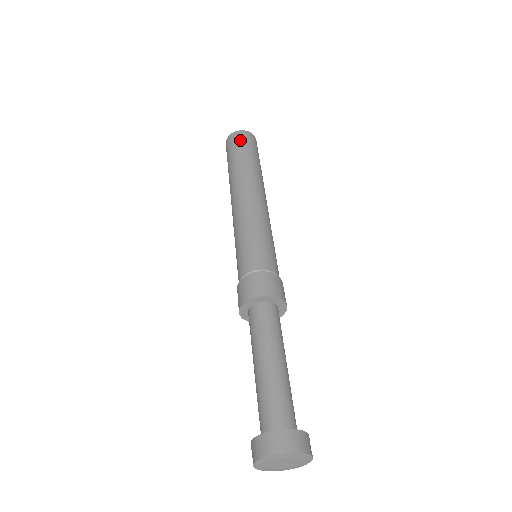
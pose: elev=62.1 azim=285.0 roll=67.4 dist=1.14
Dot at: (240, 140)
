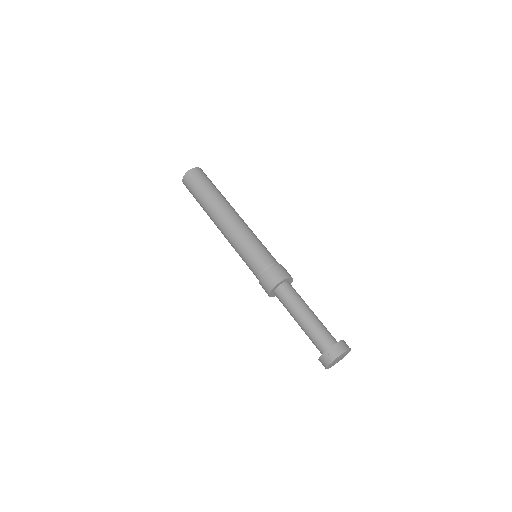
Dot at: (194, 179)
